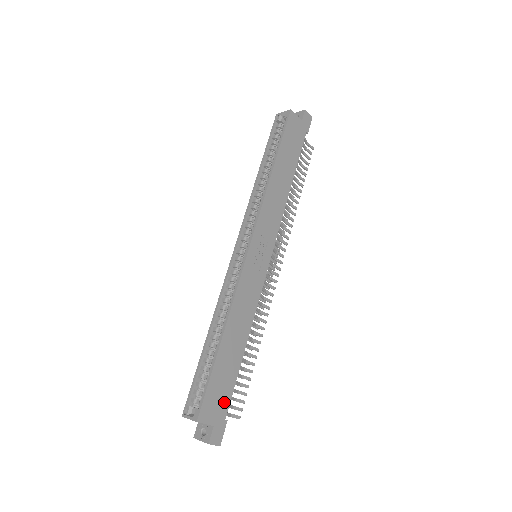
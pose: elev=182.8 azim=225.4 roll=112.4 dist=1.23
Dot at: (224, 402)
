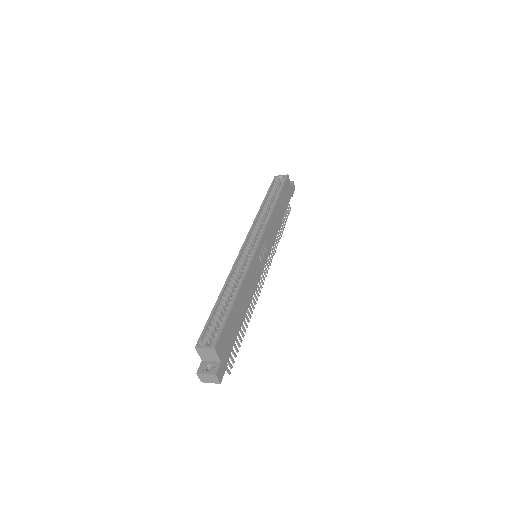
Dot at: (229, 347)
